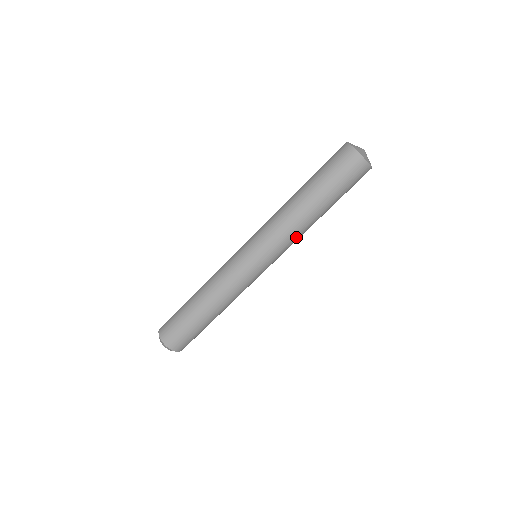
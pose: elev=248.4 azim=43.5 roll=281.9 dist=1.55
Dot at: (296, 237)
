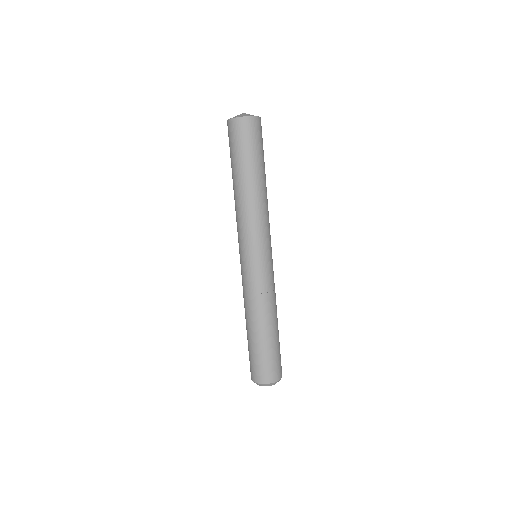
Dot at: (256, 214)
